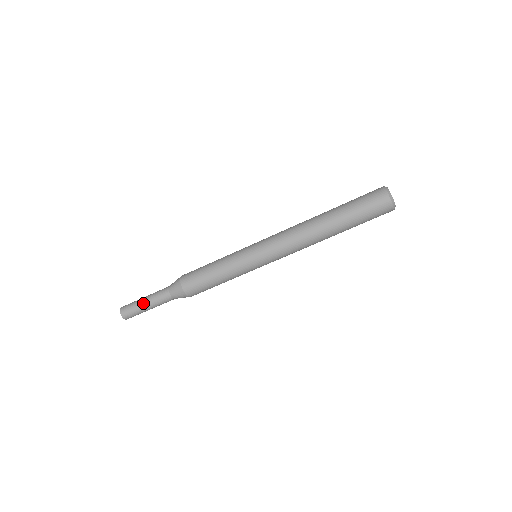
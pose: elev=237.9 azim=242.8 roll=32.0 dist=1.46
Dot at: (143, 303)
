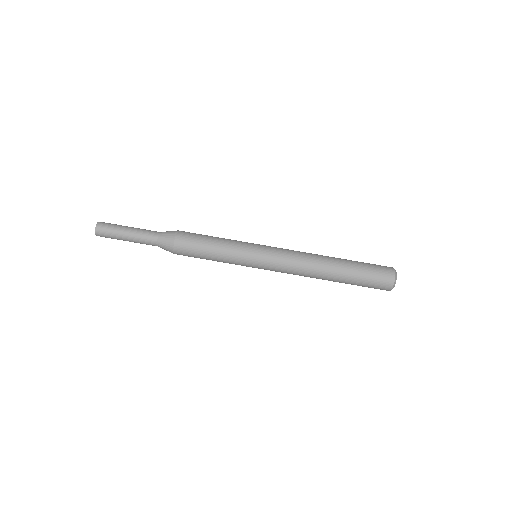
Dot at: occluded
